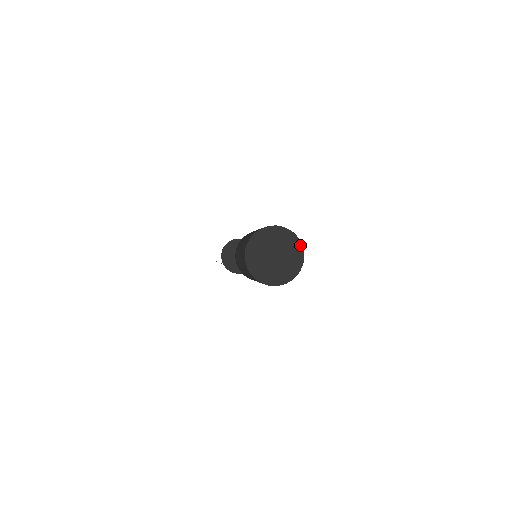
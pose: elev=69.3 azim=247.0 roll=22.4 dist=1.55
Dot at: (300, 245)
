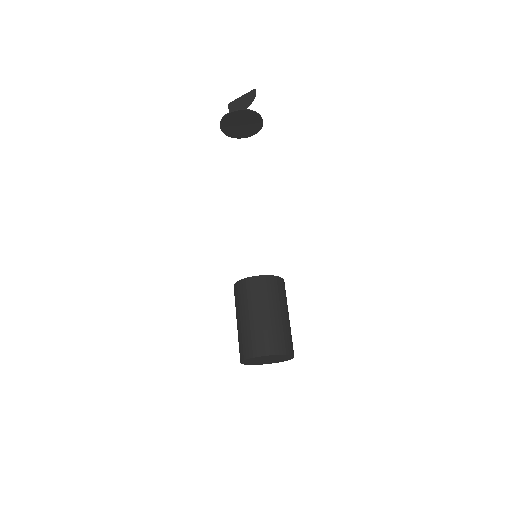
Dot at: (278, 355)
